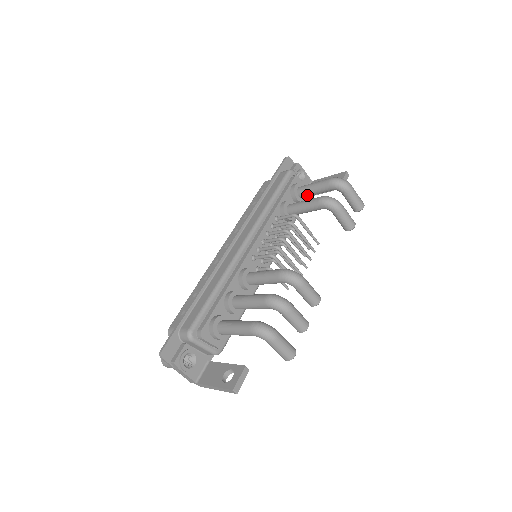
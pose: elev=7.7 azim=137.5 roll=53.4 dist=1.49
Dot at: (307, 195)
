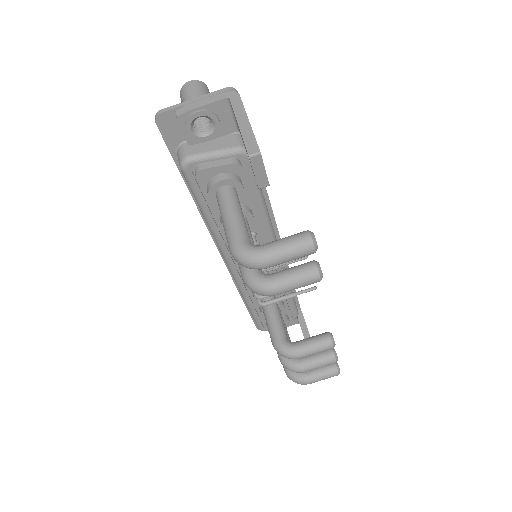
Dot at: occluded
